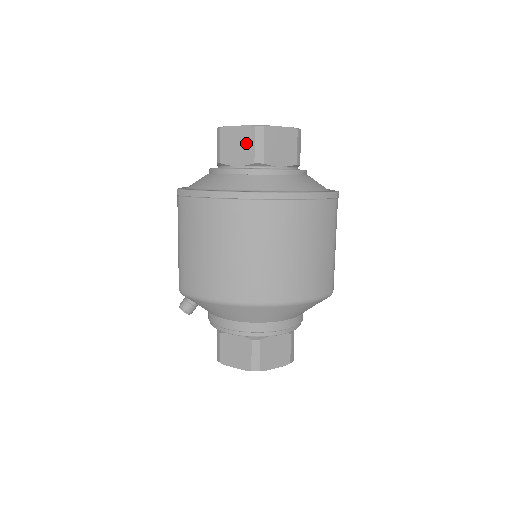
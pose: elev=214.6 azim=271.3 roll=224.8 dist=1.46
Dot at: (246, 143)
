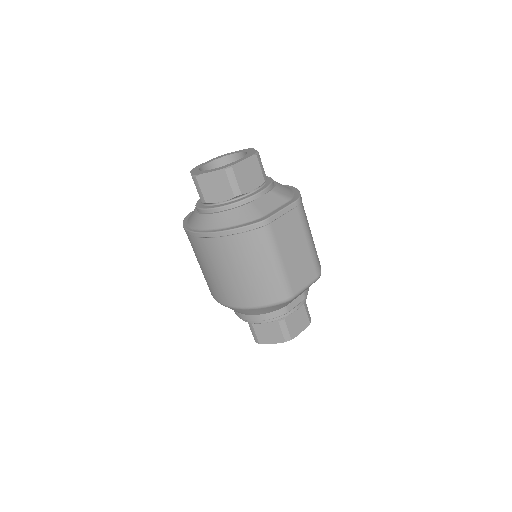
Dot at: occluded
